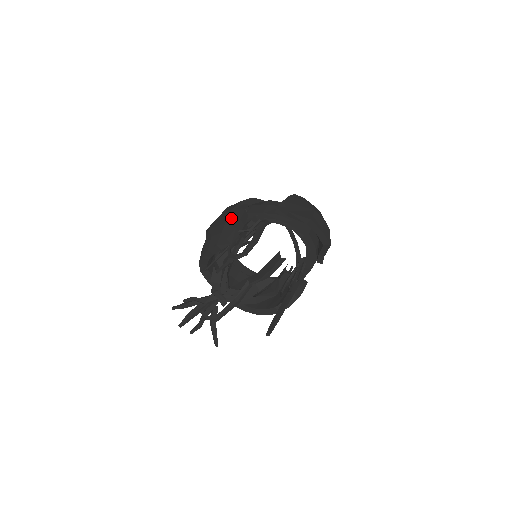
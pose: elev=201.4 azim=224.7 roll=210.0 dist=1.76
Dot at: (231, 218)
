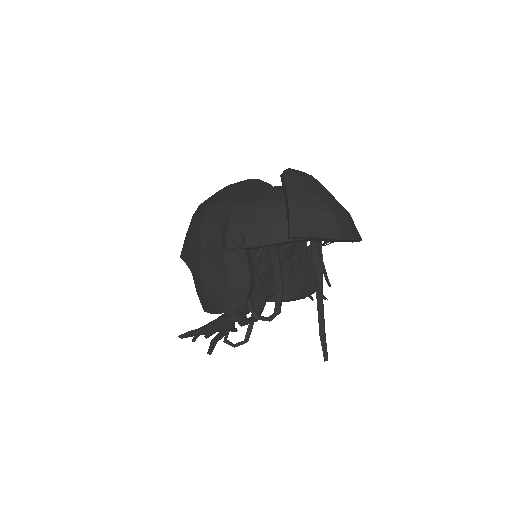
Dot at: (232, 268)
